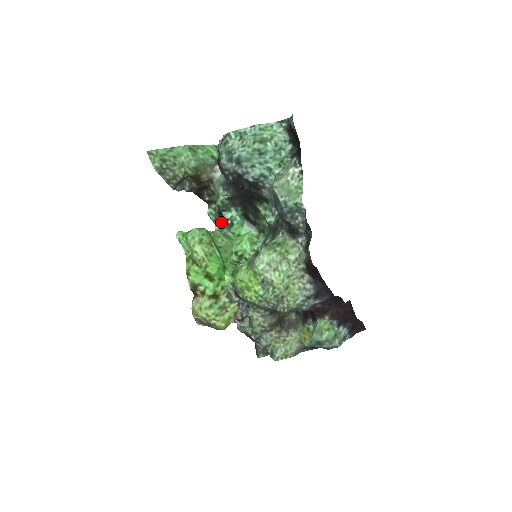
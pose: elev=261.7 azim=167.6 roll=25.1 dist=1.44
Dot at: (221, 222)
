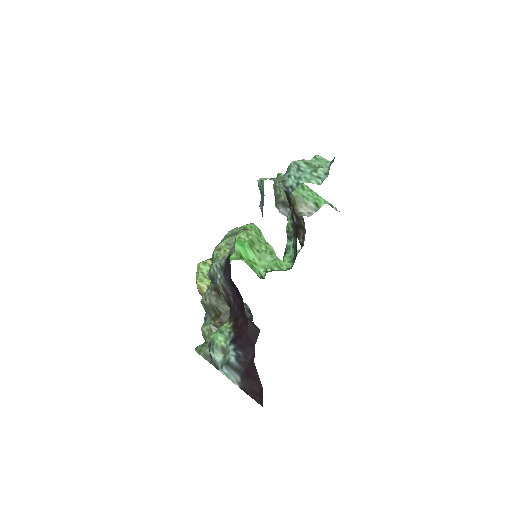
Dot at: occluded
